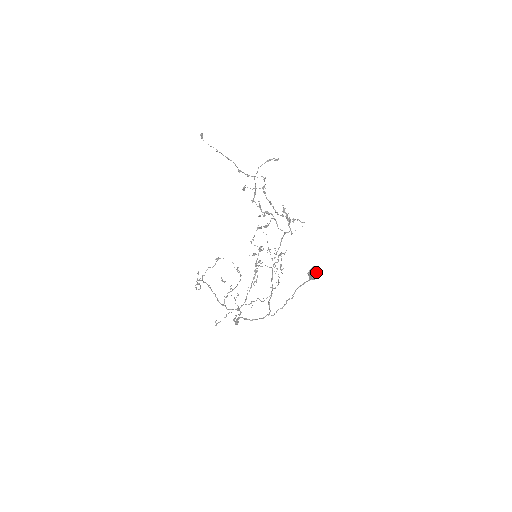
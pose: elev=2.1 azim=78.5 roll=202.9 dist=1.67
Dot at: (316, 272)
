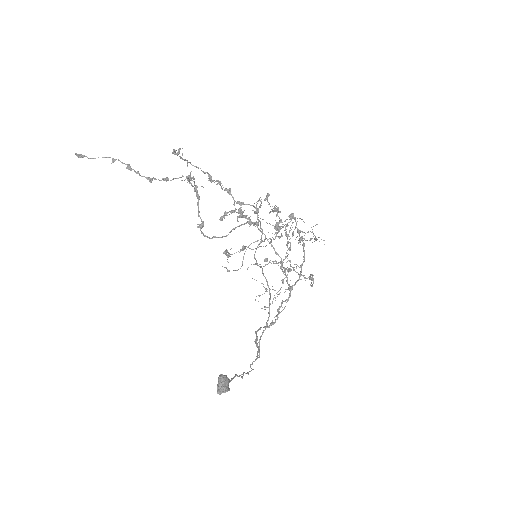
Dot at: (218, 389)
